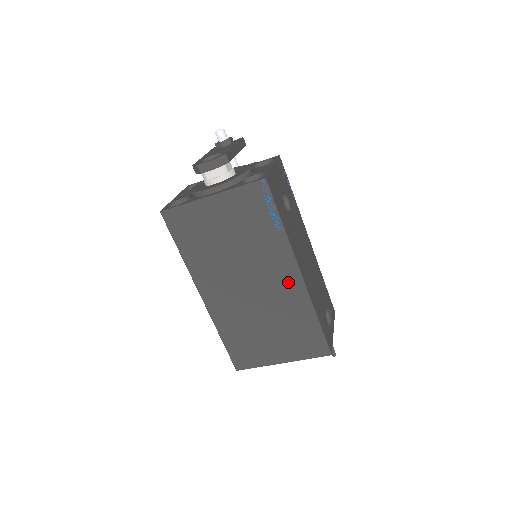
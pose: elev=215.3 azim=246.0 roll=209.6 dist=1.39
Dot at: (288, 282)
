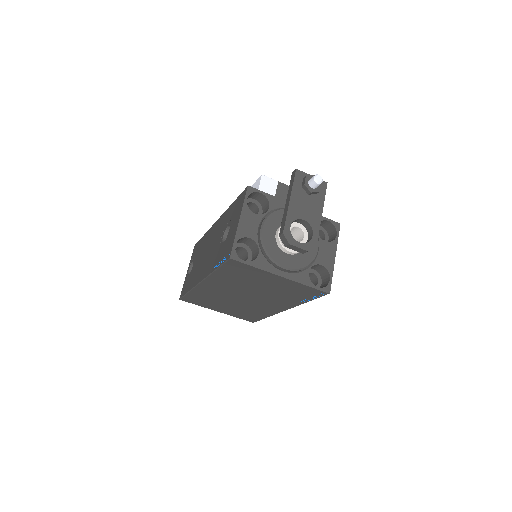
Dot at: (273, 308)
